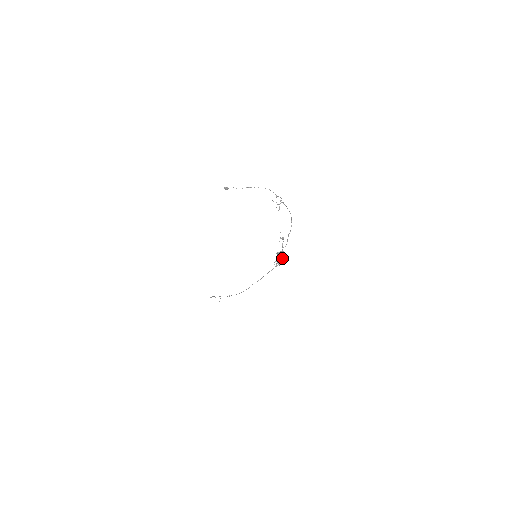
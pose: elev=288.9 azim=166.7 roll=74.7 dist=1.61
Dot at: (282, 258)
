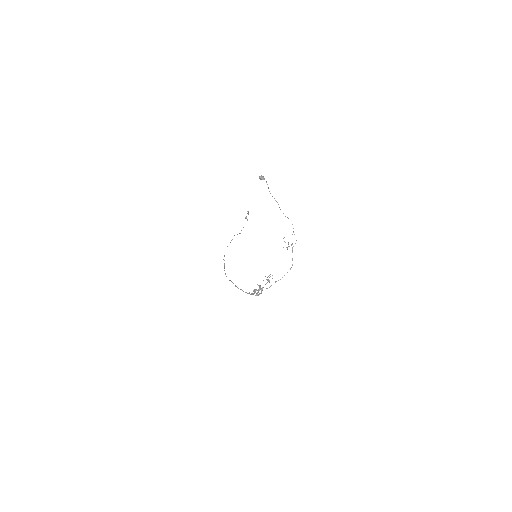
Dot at: (261, 292)
